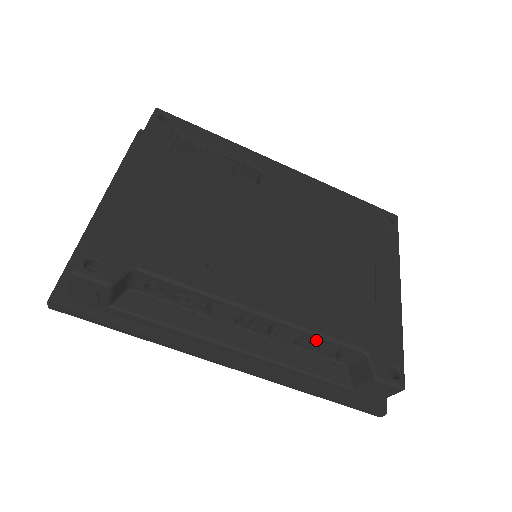
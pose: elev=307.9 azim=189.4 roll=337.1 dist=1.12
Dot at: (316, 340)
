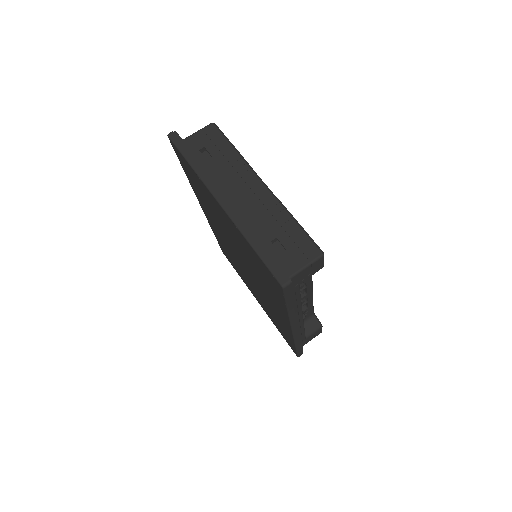
Dot at: (309, 307)
